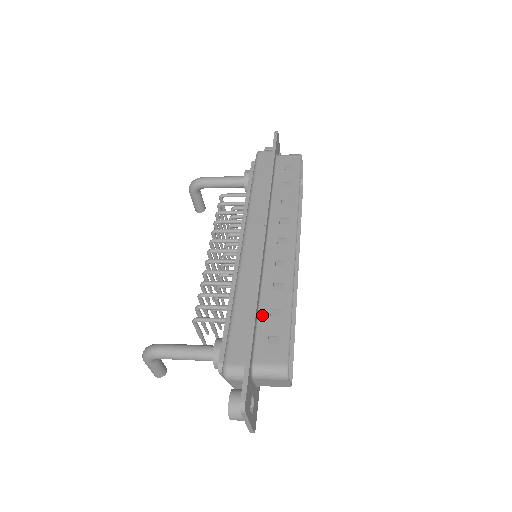
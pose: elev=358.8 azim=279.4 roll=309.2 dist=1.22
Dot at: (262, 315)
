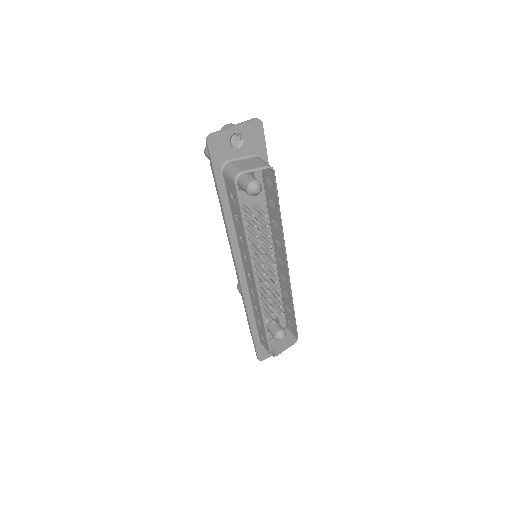
Dot at: (256, 320)
